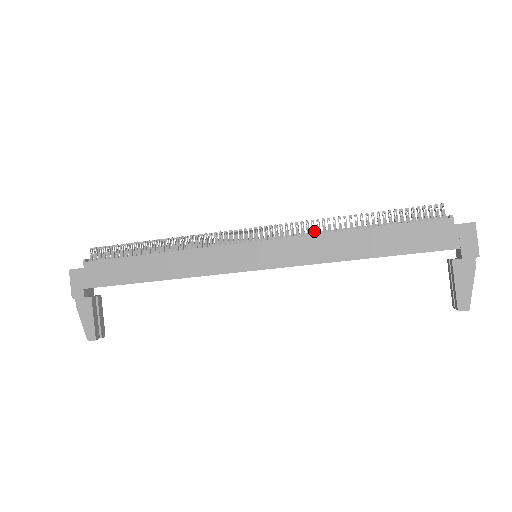
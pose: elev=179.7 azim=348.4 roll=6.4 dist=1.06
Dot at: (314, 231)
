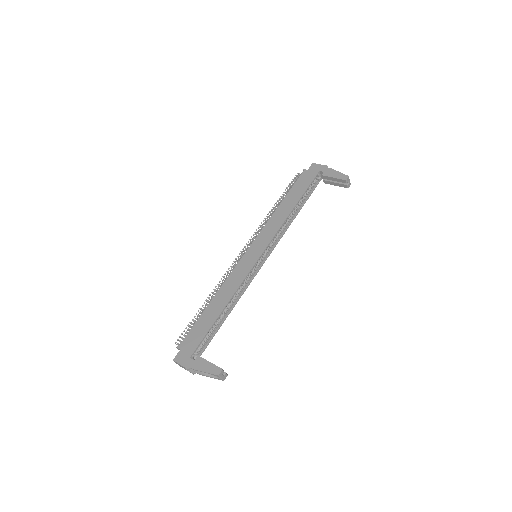
Dot at: occluded
